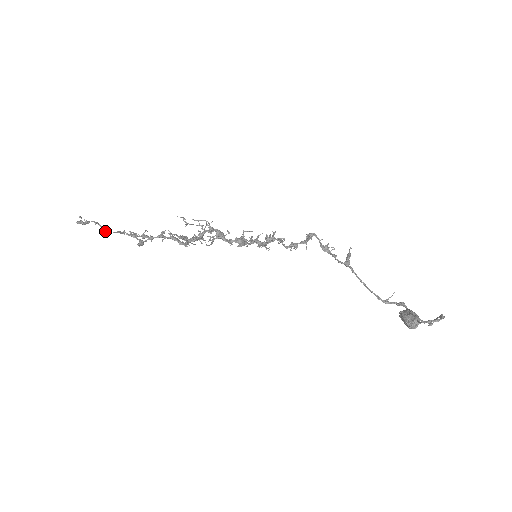
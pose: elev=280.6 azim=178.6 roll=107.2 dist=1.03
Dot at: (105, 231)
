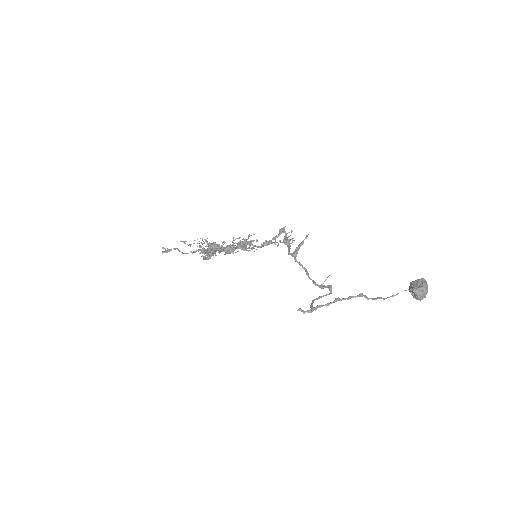
Dot at: (183, 253)
